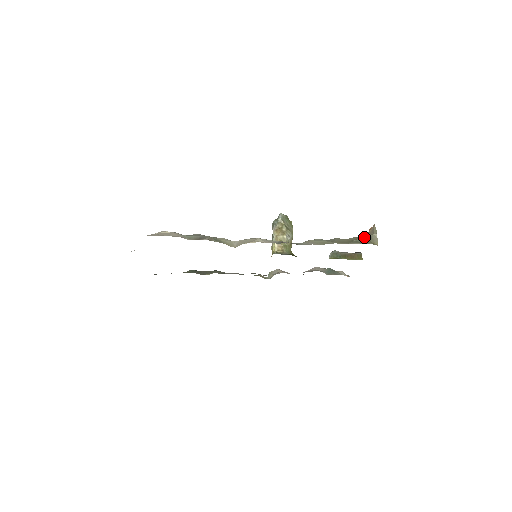
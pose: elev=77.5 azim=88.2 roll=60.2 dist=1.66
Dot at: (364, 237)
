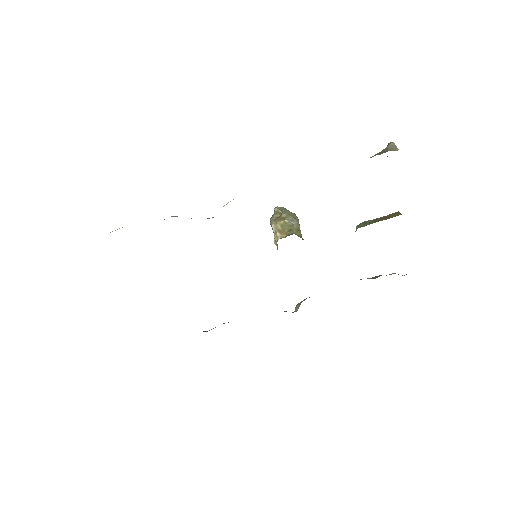
Dot at: (378, 153)
